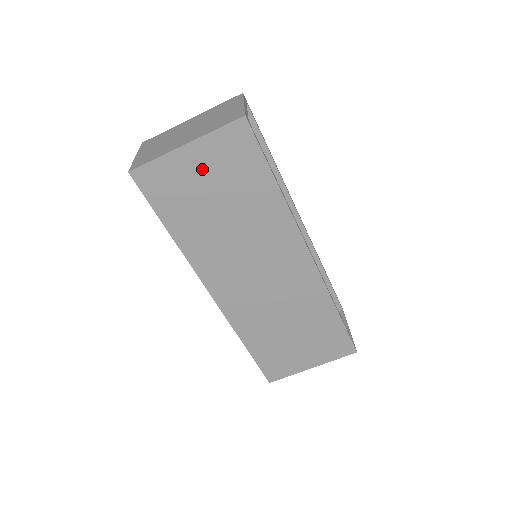
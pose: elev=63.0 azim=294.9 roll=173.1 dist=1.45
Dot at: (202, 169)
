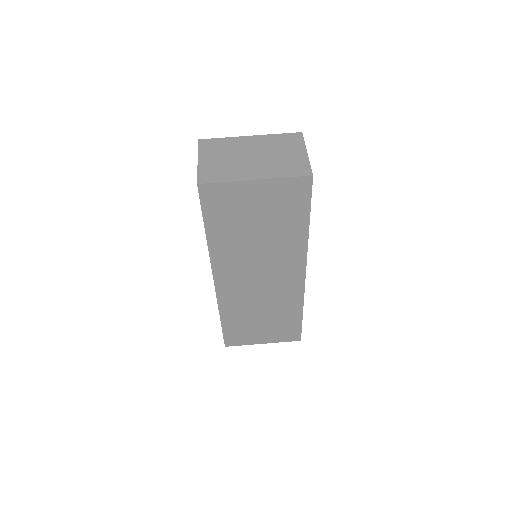
Dot at: (258, 200)
